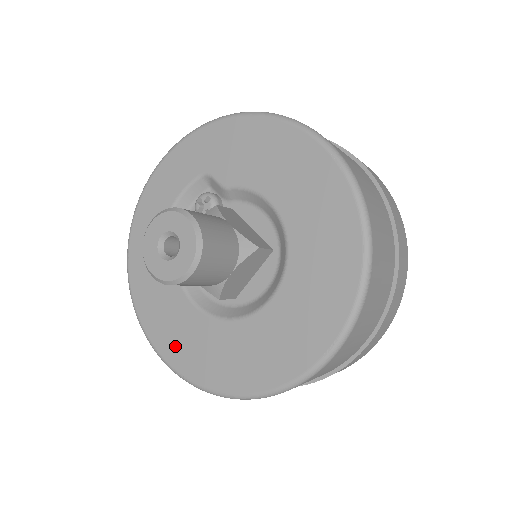
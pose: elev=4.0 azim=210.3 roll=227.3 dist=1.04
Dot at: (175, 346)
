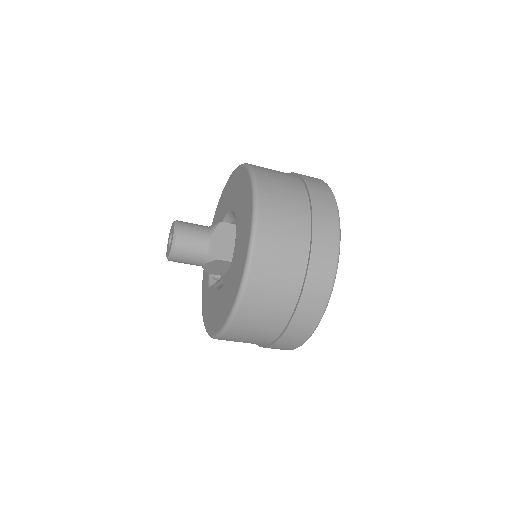
Dot at: (221, 316)
